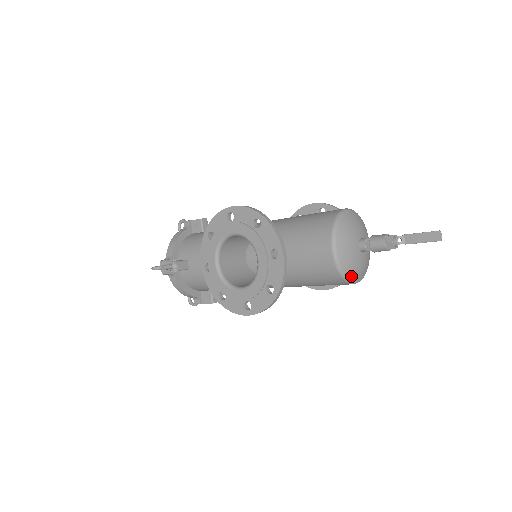
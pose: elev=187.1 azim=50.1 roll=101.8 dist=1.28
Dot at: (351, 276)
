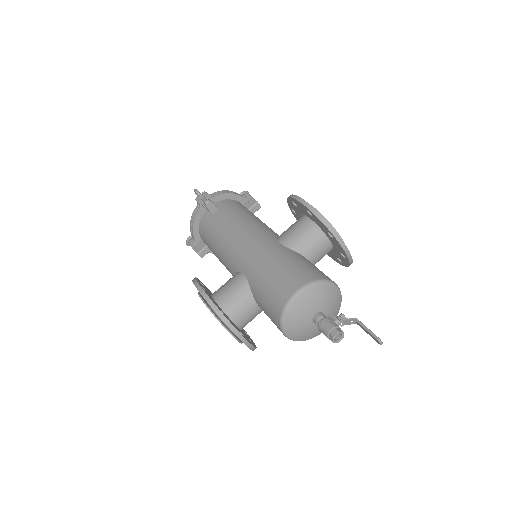
Dot at: (313, 337)
